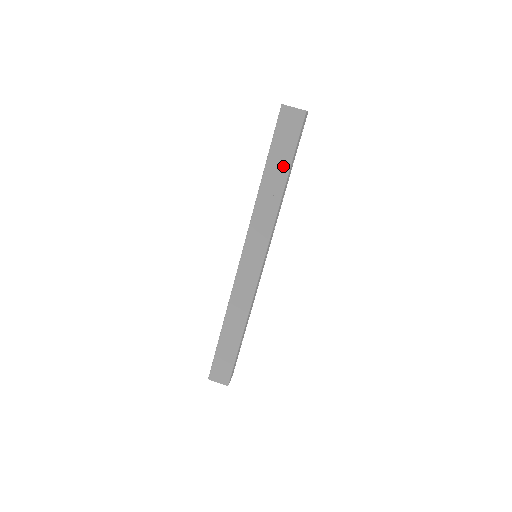
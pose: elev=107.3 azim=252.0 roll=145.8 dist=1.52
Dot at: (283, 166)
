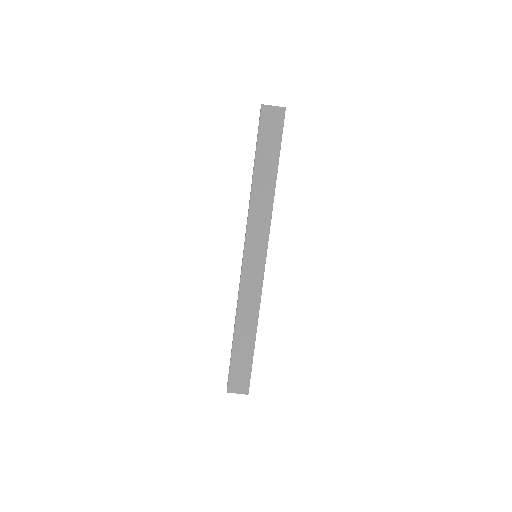
Dot at: (272, 162)
